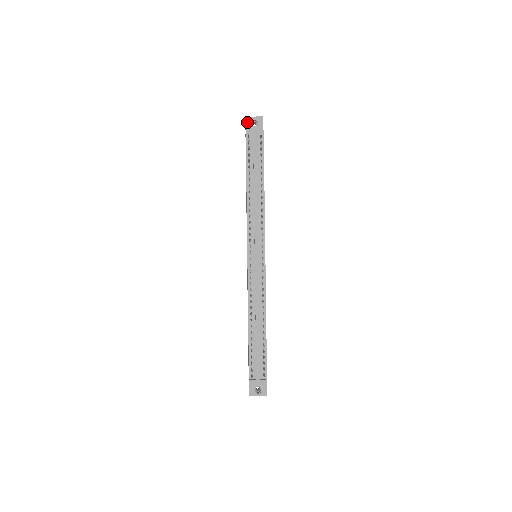
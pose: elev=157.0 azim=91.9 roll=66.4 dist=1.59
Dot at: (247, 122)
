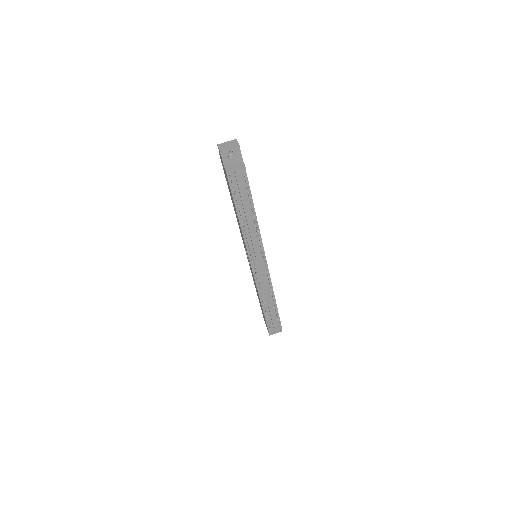
Dot at: (223, 156)
